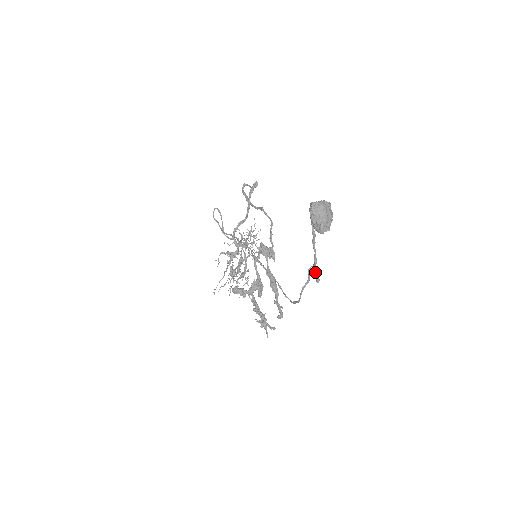
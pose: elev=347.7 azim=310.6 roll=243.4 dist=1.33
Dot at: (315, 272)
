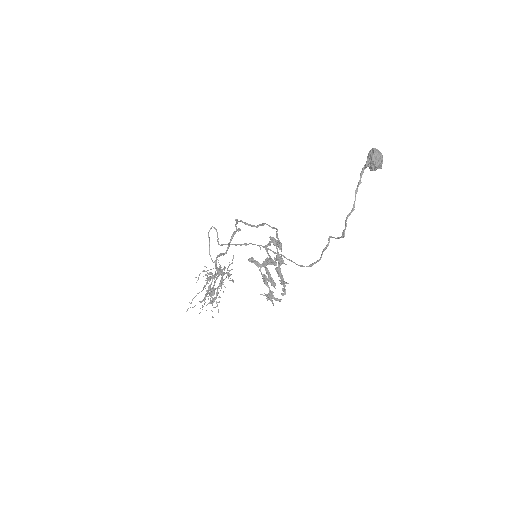
Dot at: (346, 224)
